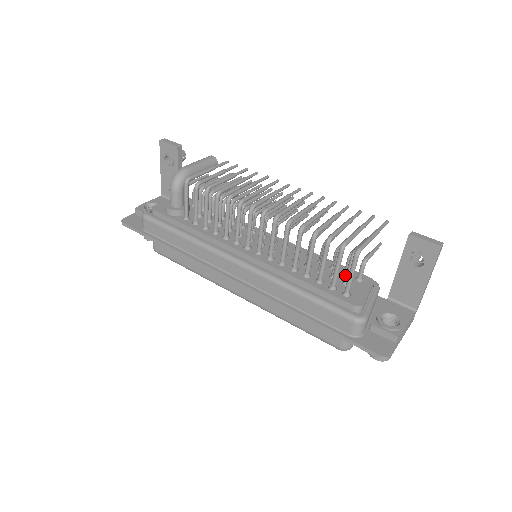
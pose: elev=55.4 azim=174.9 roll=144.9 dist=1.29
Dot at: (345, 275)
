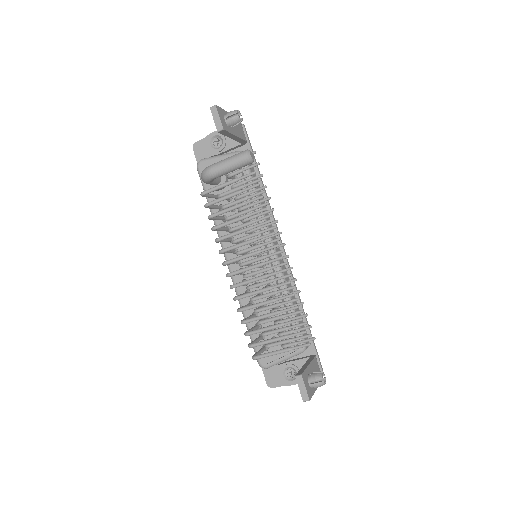
Dot at: occluded
